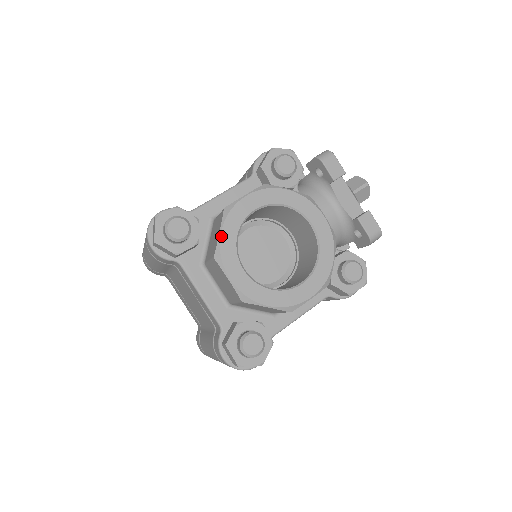
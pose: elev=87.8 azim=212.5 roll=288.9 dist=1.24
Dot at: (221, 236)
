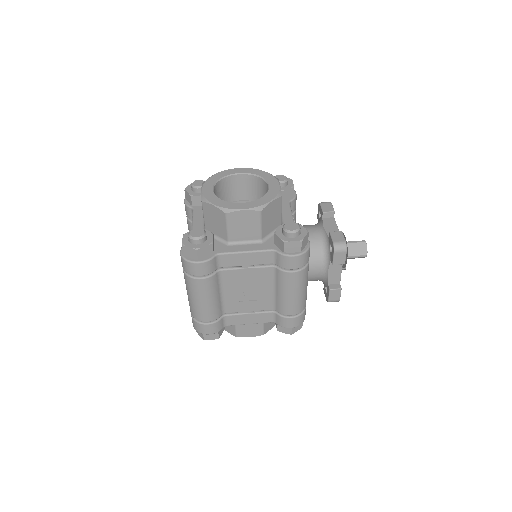
Dot at: (212, 176)
